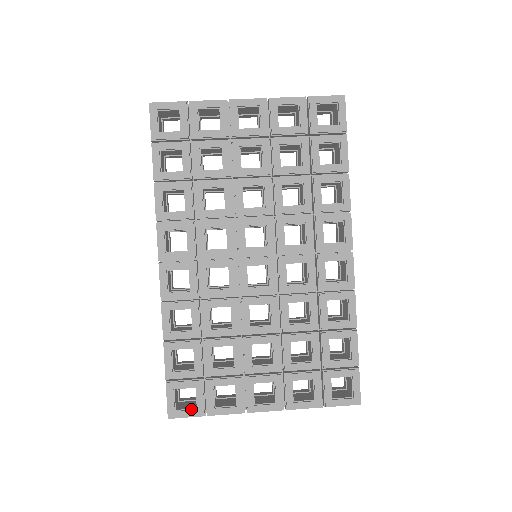
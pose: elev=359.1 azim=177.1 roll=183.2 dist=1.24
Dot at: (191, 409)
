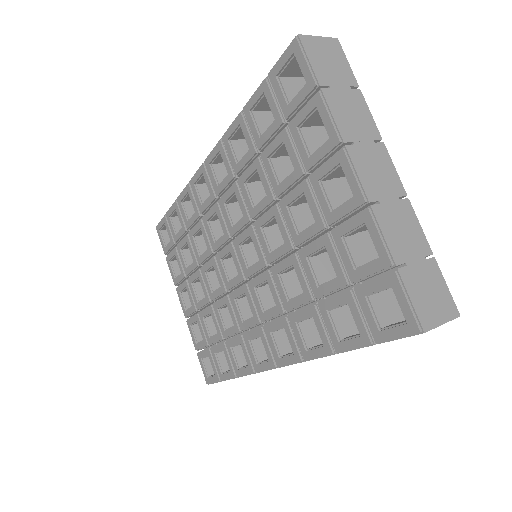
Dot at: (164, 242)
